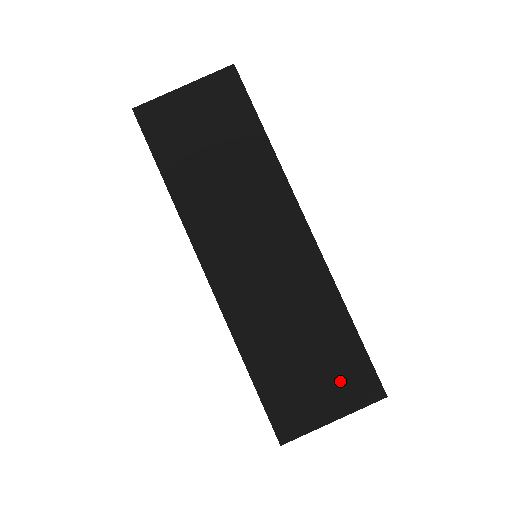
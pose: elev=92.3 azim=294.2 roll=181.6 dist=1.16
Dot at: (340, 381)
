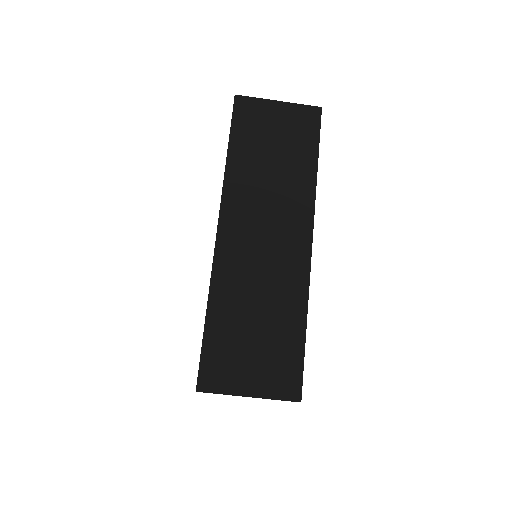
Dot at: (271, 368)
